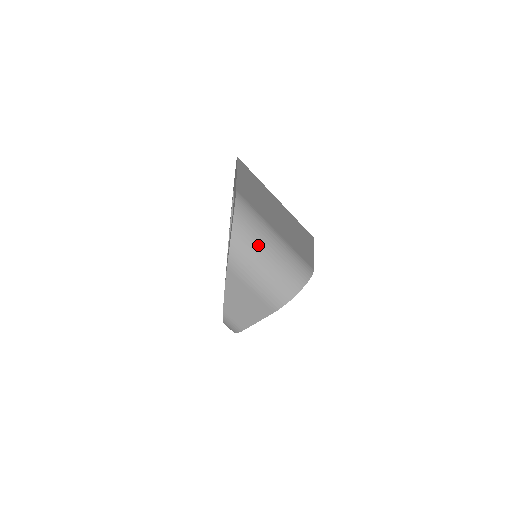
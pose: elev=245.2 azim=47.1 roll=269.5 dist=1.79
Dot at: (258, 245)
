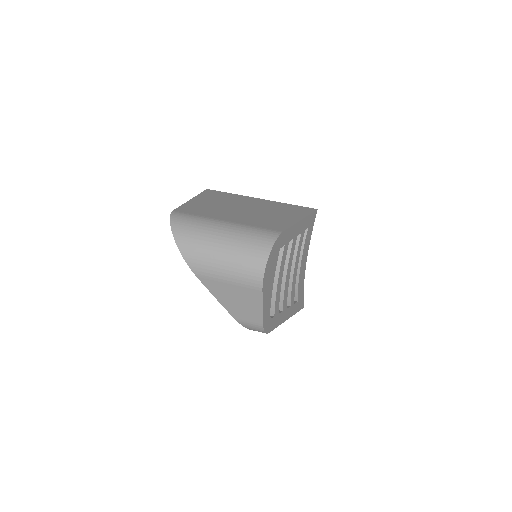
Dot at: (205, 241)
